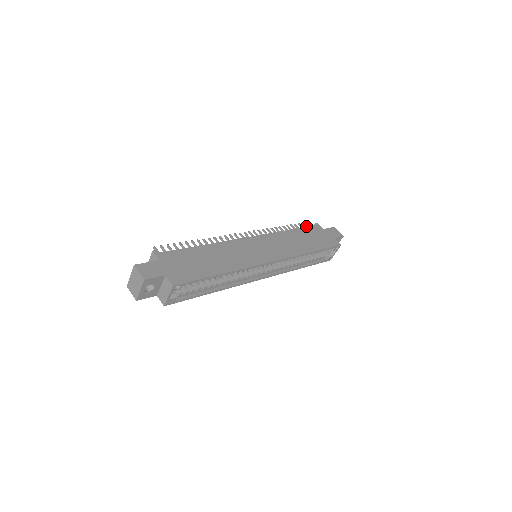
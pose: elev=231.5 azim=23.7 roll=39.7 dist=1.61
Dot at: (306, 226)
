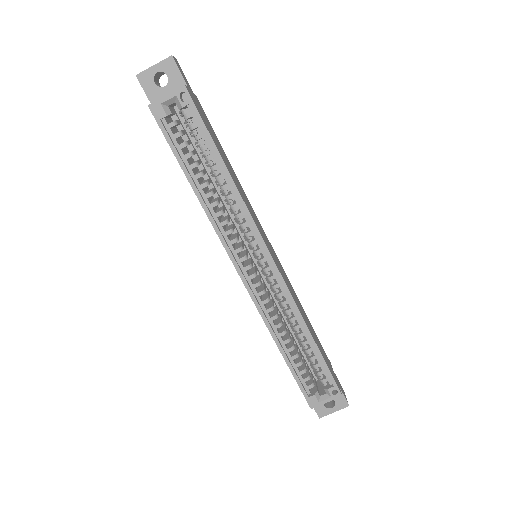
Dot at: occluded
